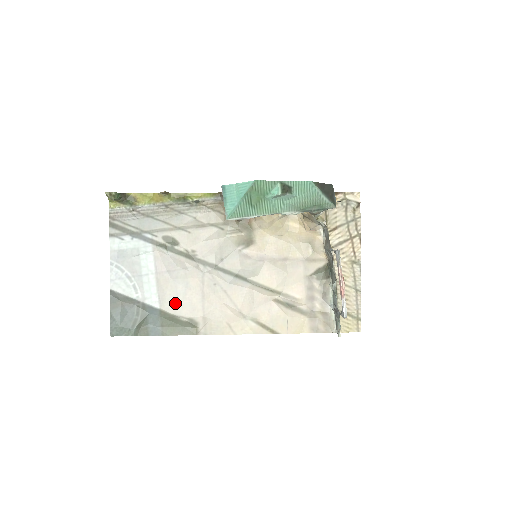
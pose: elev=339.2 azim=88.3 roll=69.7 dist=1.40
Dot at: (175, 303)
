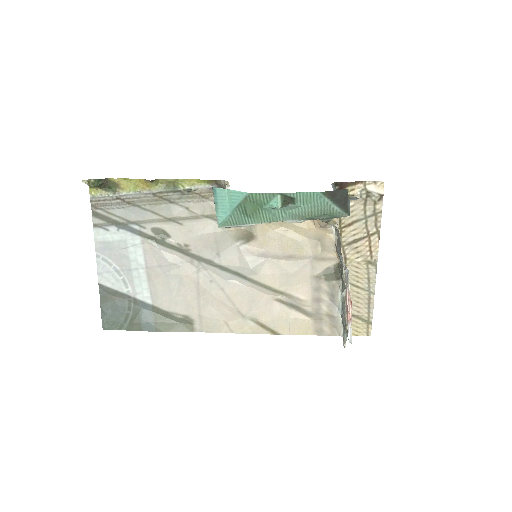
Dot at: (168, 299)
